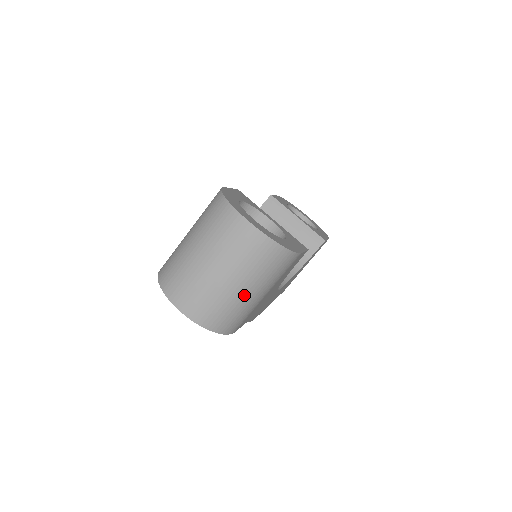
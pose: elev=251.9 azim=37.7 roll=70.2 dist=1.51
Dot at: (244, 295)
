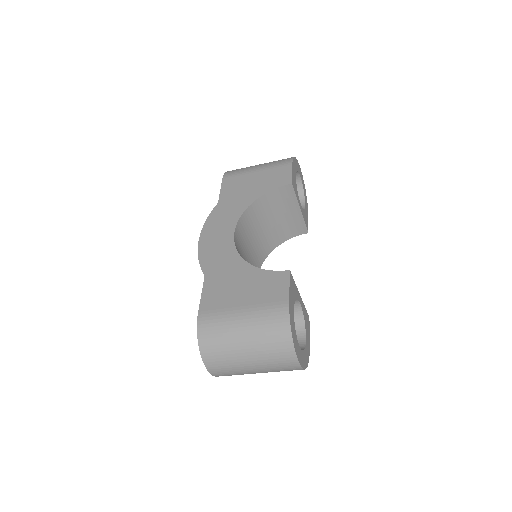
Dot at: occluded
